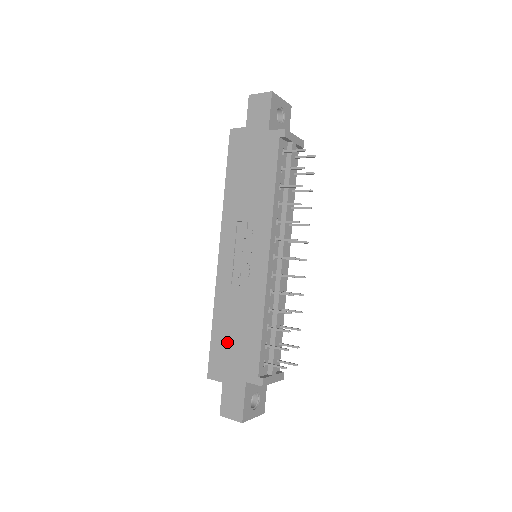
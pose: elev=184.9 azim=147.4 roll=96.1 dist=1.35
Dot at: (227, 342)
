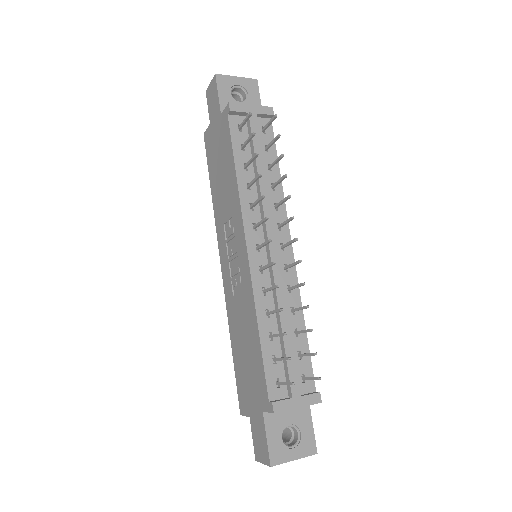
Dot at: (243, 366)
